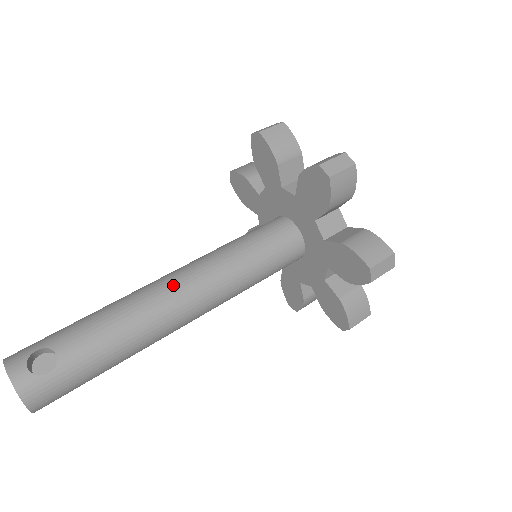
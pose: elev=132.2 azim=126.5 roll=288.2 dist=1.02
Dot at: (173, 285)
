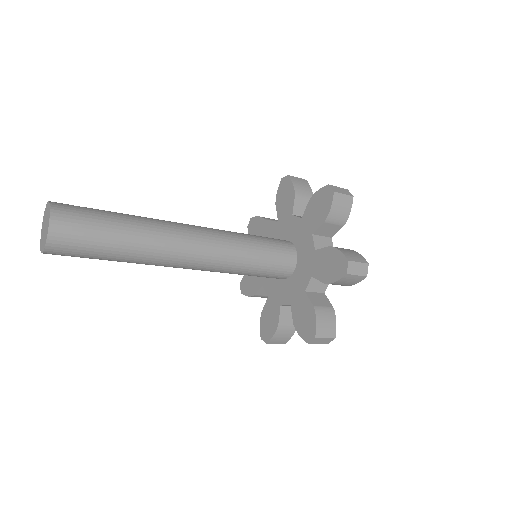
Dot at: occluded
